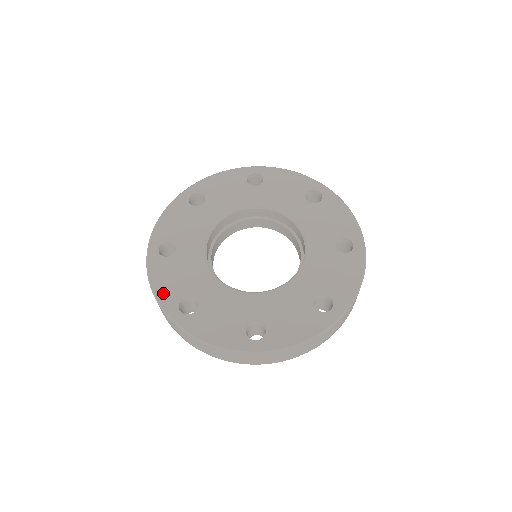
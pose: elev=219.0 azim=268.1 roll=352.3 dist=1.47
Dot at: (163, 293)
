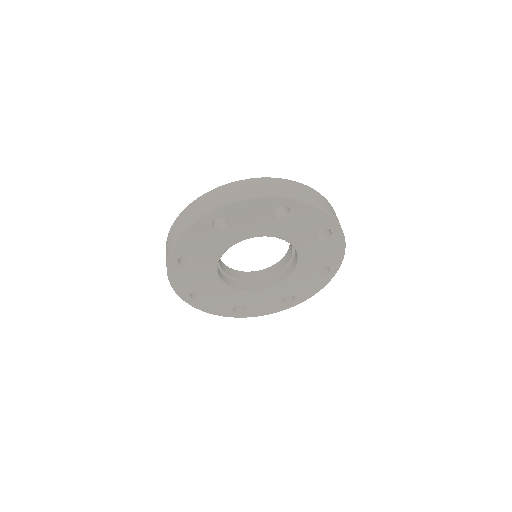
Dot at: (179, 288)
